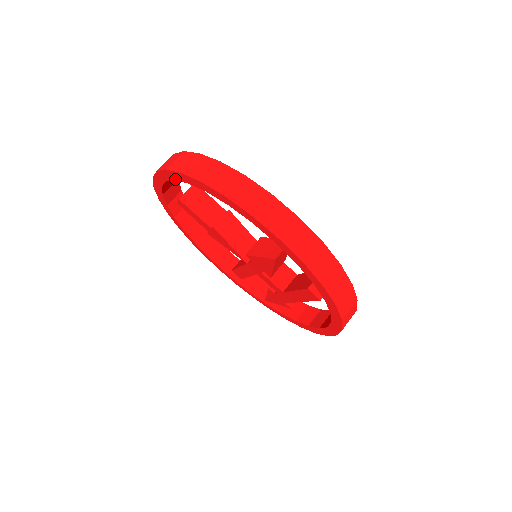
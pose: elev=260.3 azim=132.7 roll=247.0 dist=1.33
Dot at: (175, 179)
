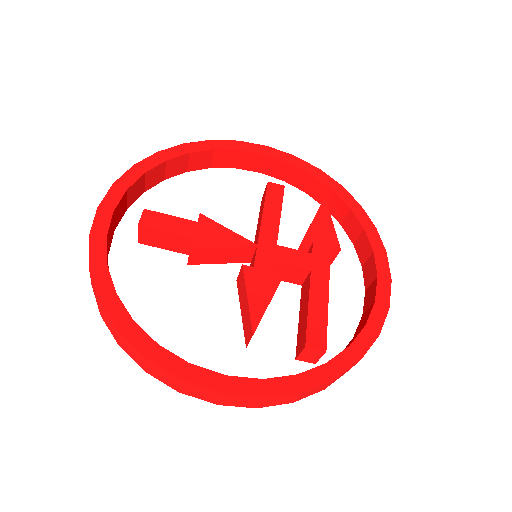
Dot at: occluded
